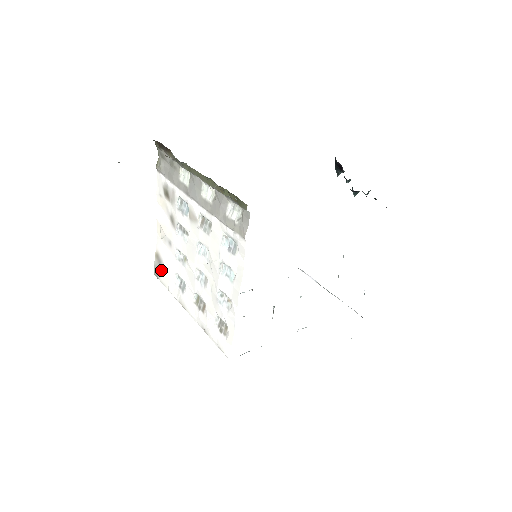
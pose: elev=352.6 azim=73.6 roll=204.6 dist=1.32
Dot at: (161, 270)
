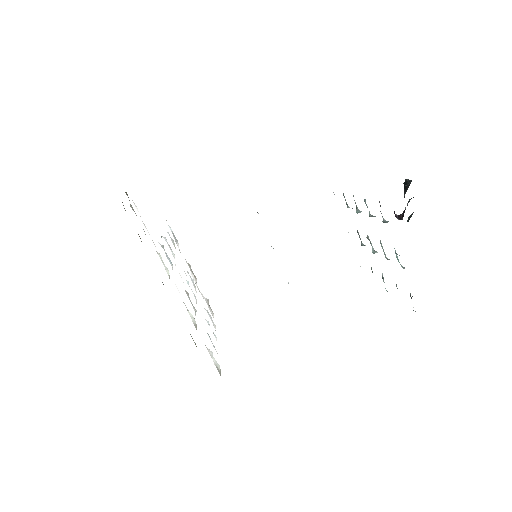
Dot at: occluded
